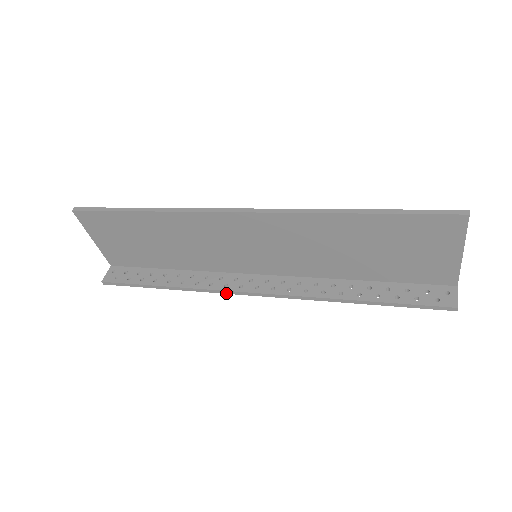
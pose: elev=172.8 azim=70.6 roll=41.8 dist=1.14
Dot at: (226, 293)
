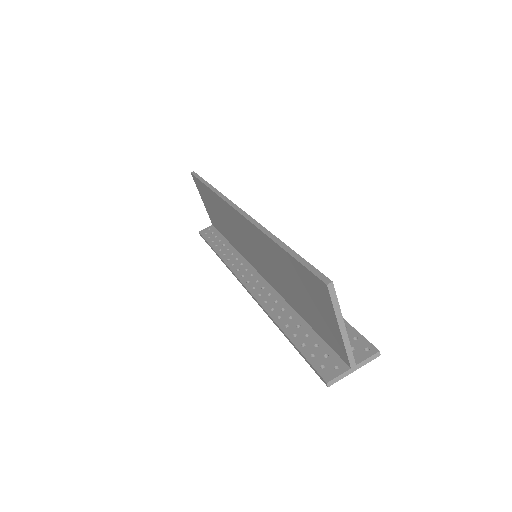
Dot at: occluded
